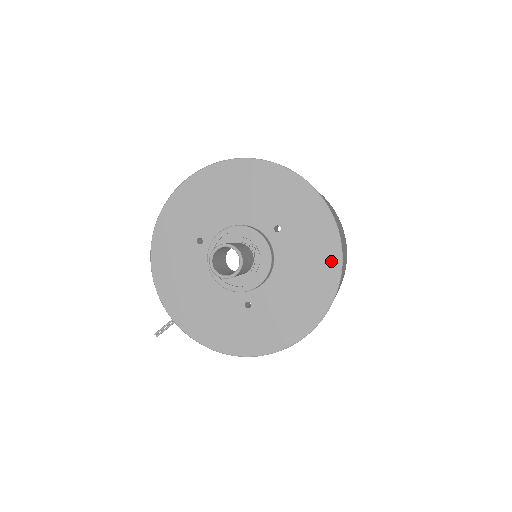
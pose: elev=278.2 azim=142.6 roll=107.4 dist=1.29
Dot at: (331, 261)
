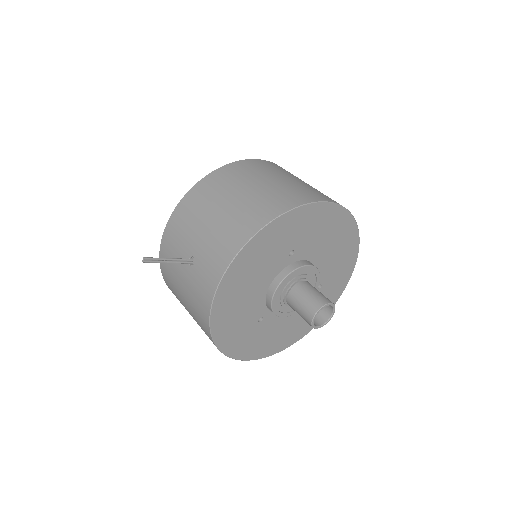
Dot at: occluded
